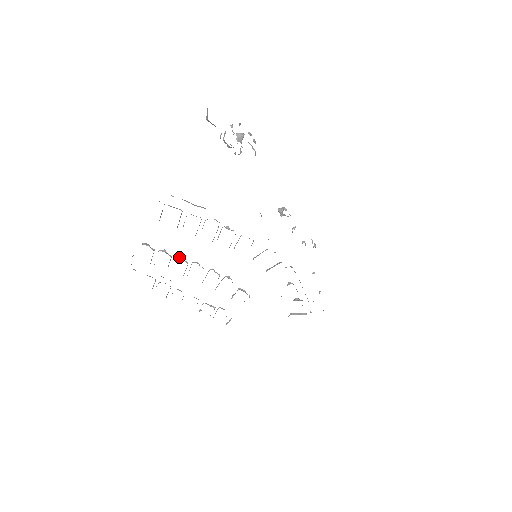
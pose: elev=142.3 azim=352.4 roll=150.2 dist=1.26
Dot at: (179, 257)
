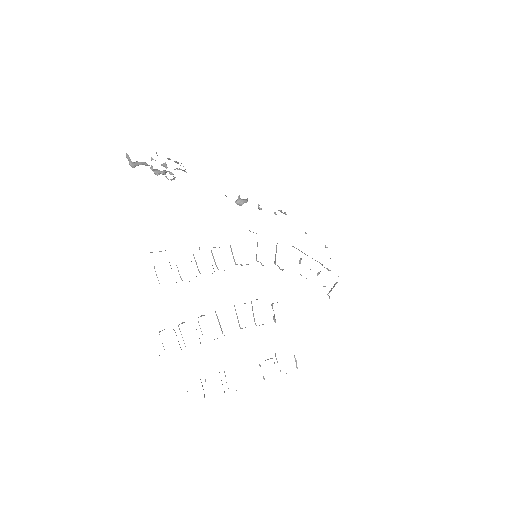
Dot at: occluded
